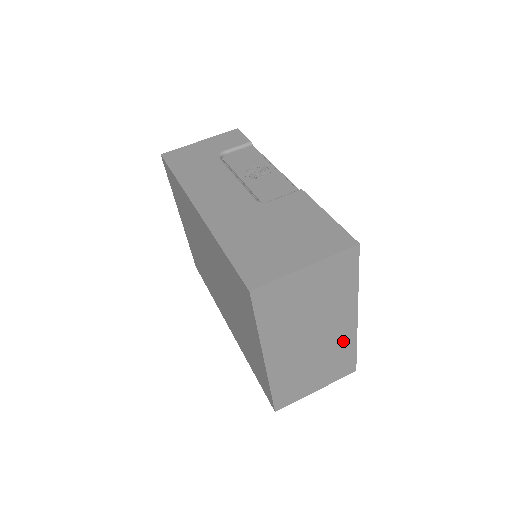
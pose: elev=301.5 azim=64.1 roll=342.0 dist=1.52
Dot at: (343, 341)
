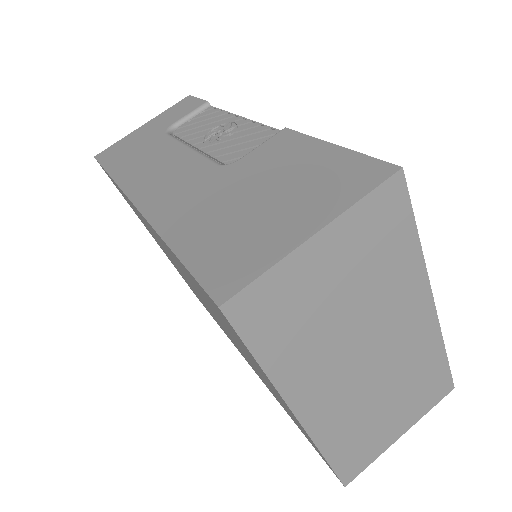
Dot at: (421, 349)
